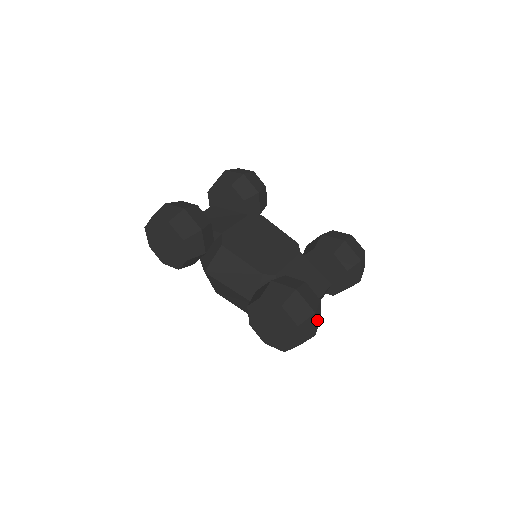
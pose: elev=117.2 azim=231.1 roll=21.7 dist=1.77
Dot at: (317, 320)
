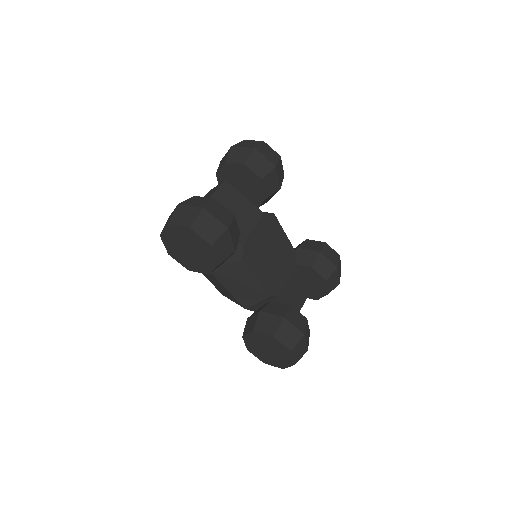
Dot at: occluded
